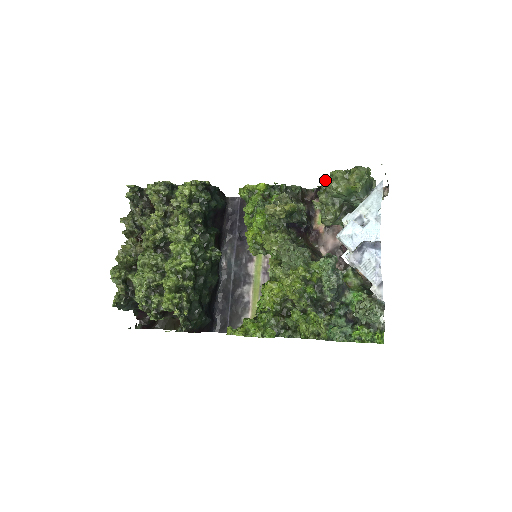
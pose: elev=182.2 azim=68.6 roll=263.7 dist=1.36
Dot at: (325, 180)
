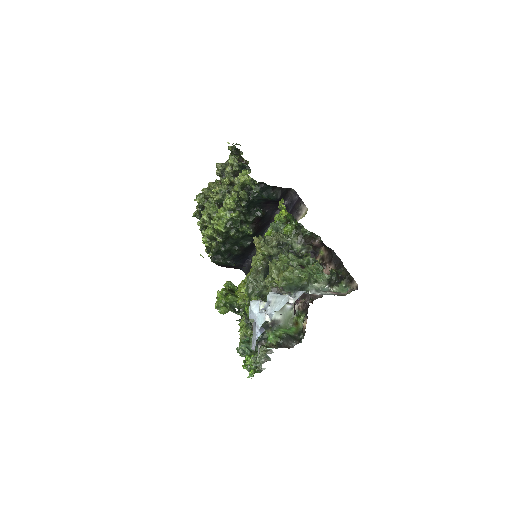
Dot at: (279, 256)
